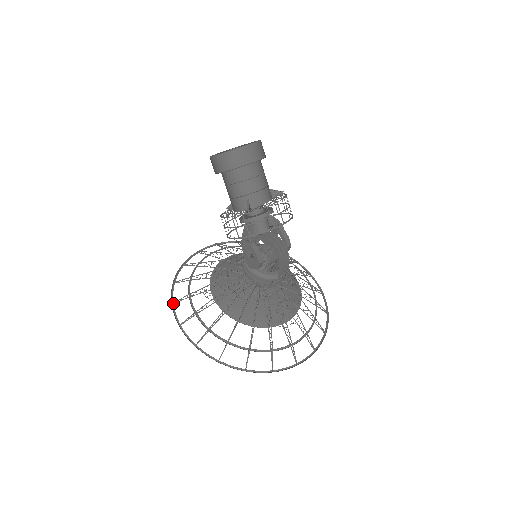
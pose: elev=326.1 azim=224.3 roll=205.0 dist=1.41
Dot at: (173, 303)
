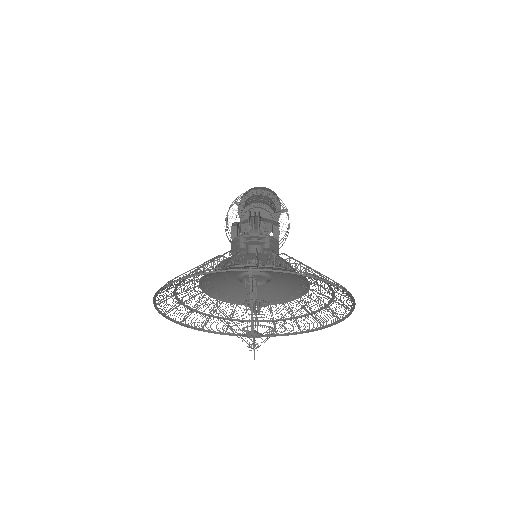
Dot at: (181, 322)
